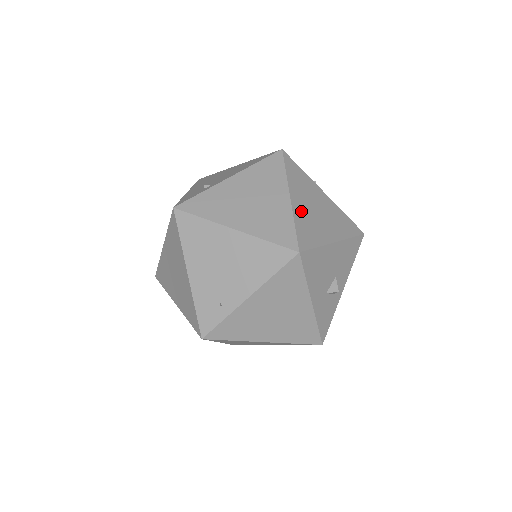
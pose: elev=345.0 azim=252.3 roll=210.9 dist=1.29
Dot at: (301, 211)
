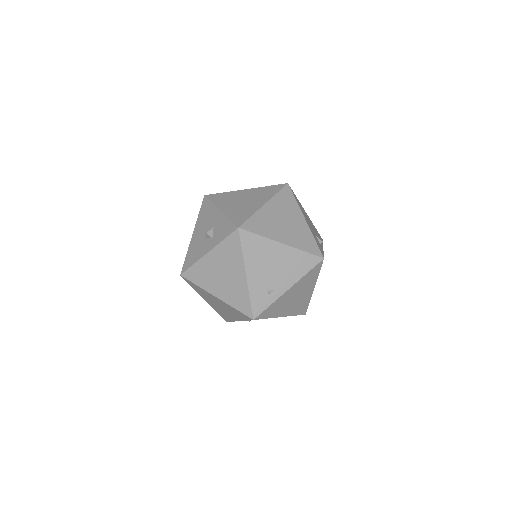
Dot at: occluded
